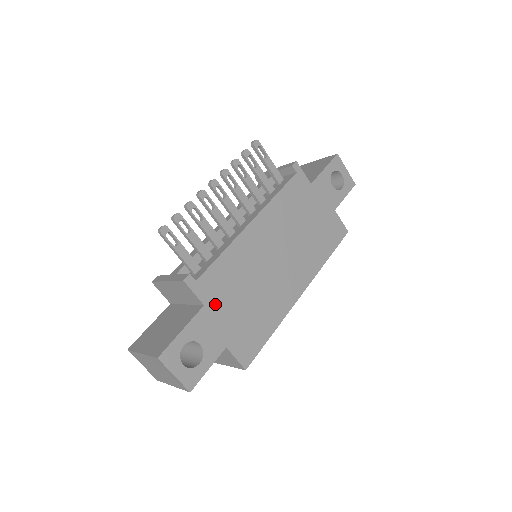
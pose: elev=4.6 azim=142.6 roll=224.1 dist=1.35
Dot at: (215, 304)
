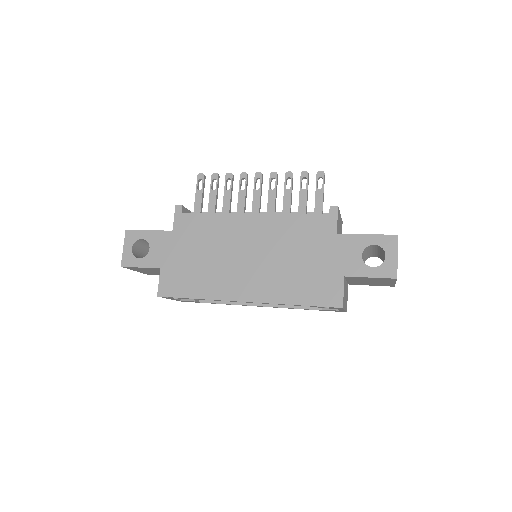
Dot at: (179, 237)
